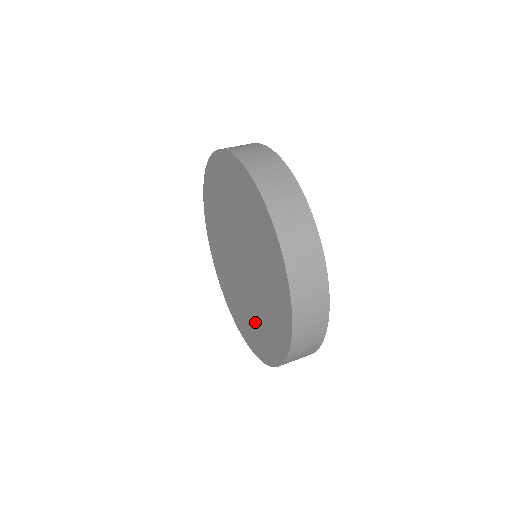
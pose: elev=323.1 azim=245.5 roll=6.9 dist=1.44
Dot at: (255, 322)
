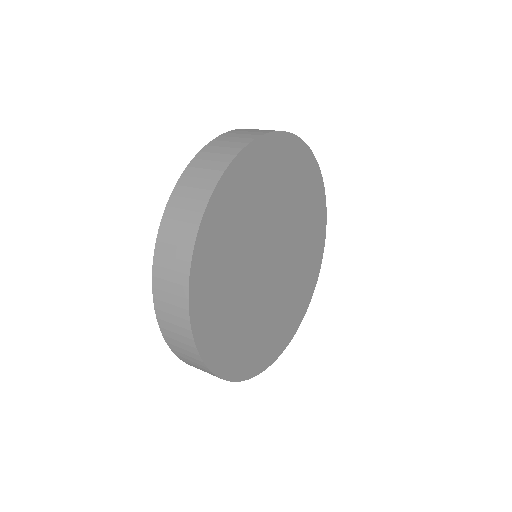
Dot at: occluded
